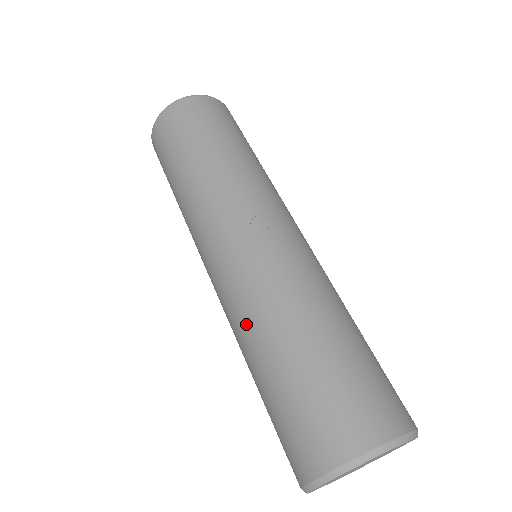
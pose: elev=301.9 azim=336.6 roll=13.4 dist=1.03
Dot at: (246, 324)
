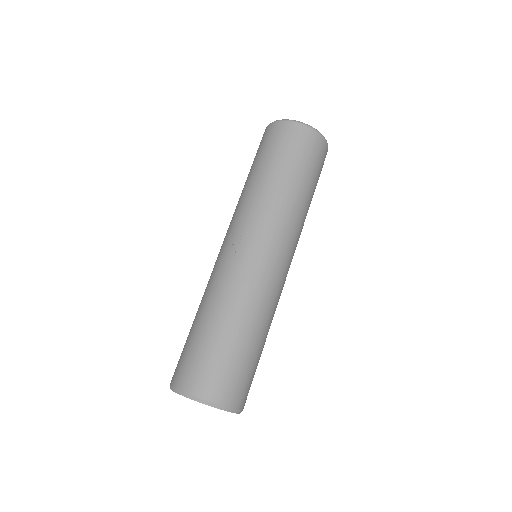
Dot at: occluded
